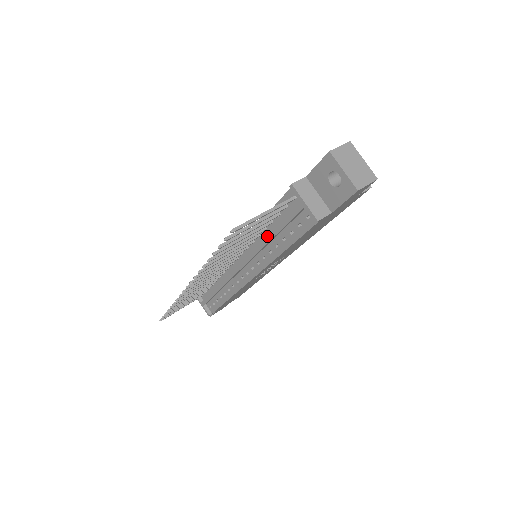
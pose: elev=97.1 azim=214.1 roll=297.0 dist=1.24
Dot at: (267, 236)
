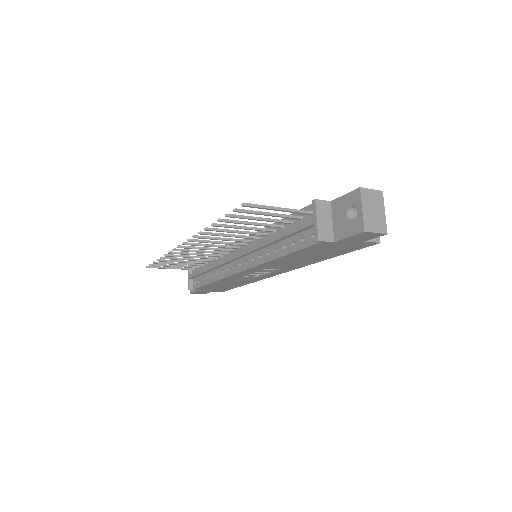
Dot at: (272, 237)
